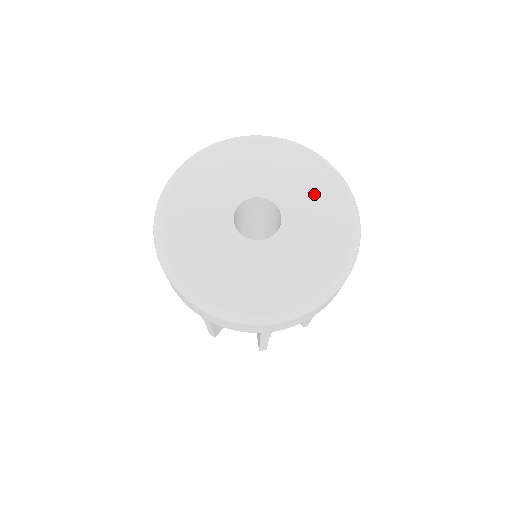
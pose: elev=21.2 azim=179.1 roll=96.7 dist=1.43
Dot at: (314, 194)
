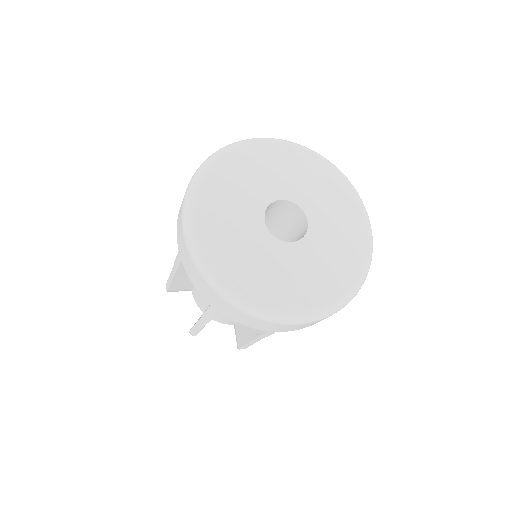
Dot at: (342, 244)
